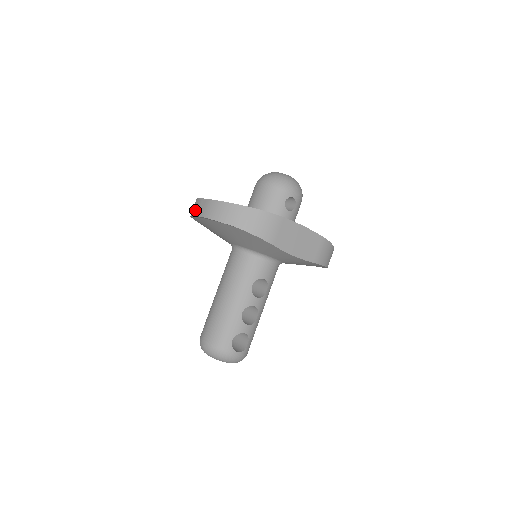
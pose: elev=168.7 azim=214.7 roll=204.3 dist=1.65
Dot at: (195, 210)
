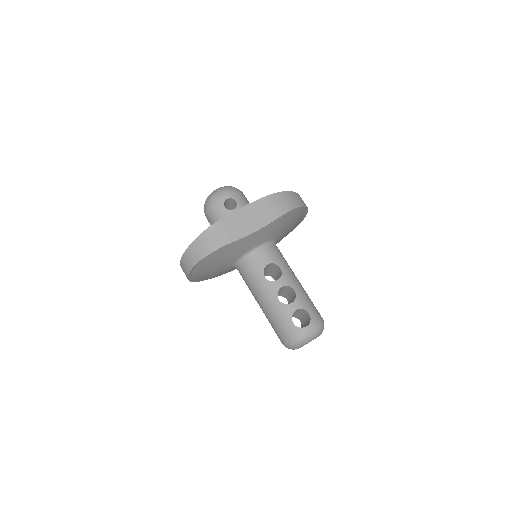
Dot at: occluded
